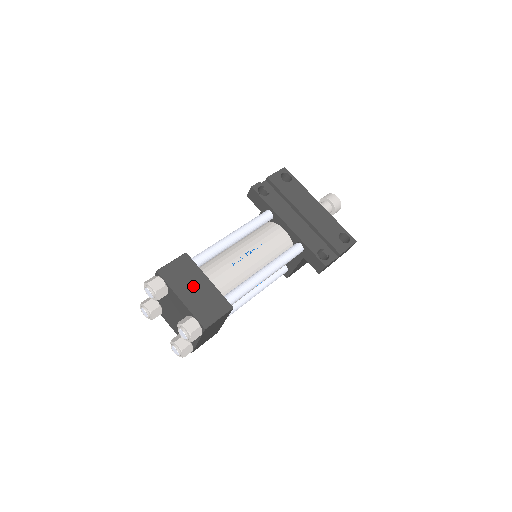
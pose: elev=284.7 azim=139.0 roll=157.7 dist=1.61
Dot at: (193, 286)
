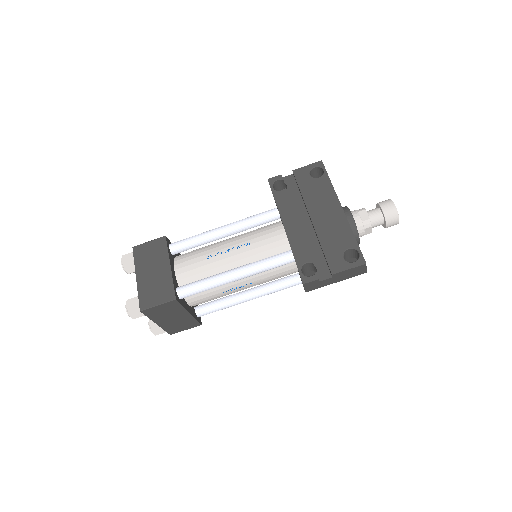
Dot at: (153, 268)
